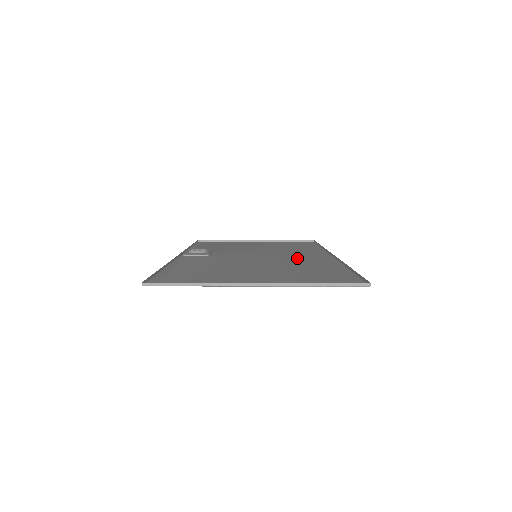
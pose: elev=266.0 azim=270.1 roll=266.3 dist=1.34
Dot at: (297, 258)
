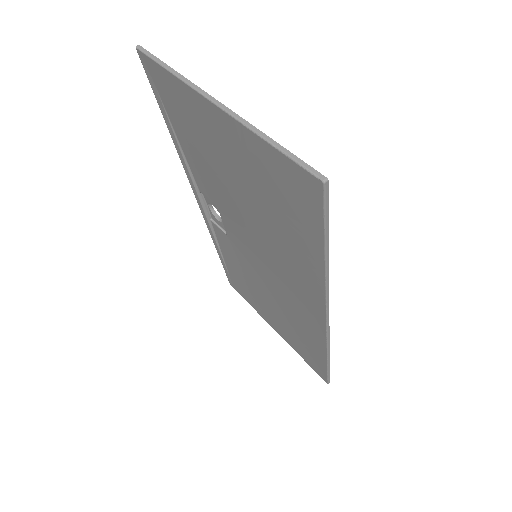
Dot at: (289, 275)
